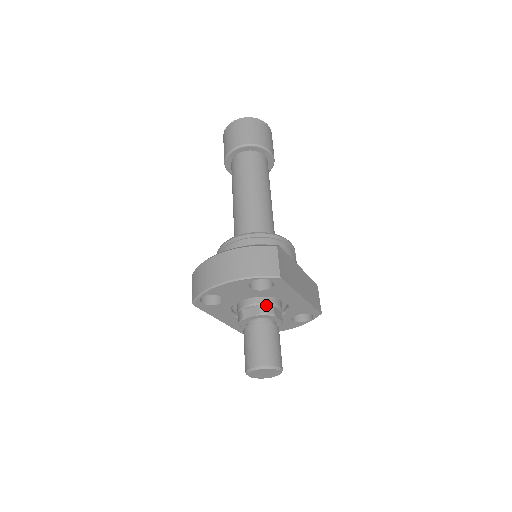
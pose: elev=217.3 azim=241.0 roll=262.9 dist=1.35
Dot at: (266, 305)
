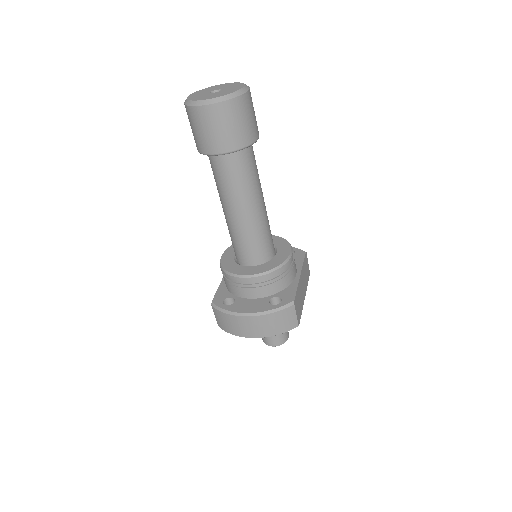
Dot at: occluded
